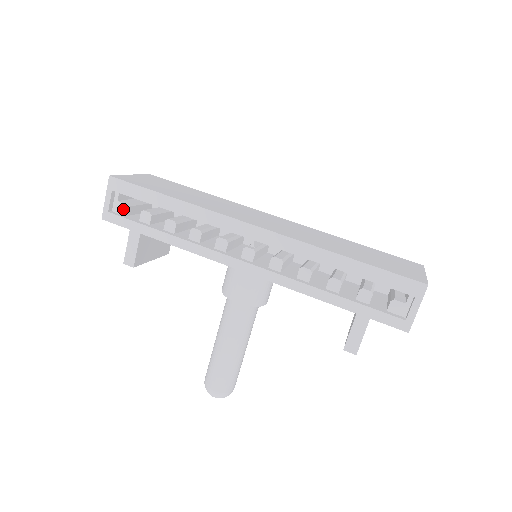
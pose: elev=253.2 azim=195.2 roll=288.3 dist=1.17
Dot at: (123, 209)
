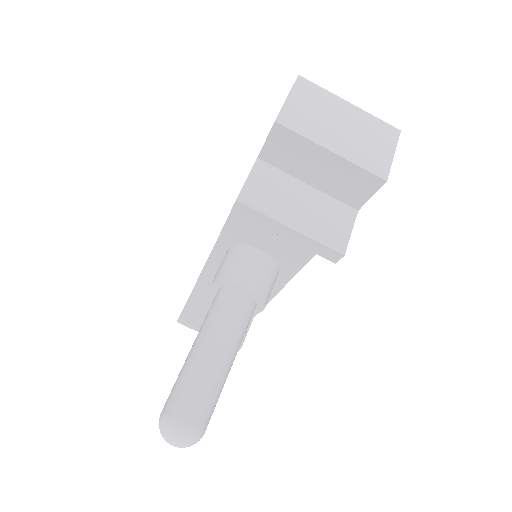
Dot at: occluded
